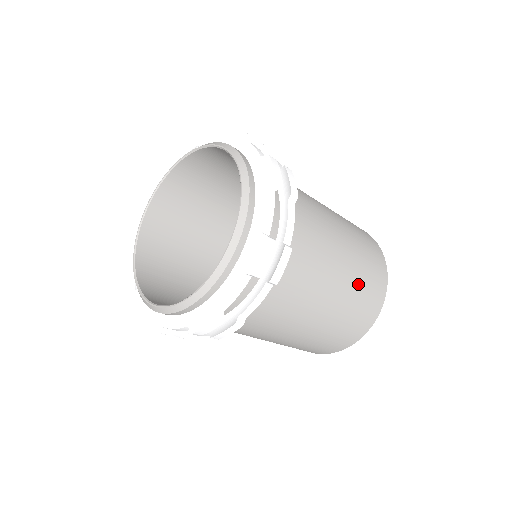
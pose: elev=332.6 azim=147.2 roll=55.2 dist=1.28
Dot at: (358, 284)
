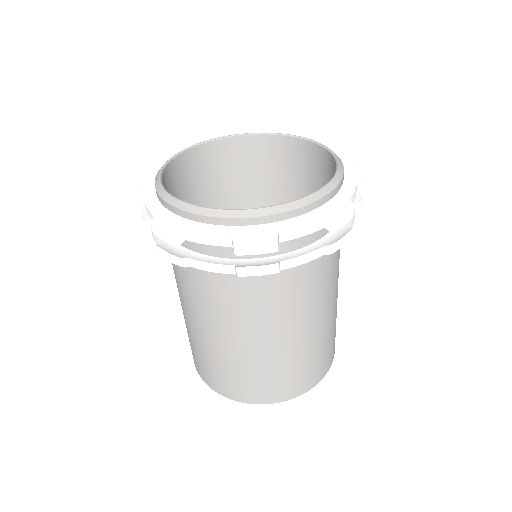
Dot at: occluded
